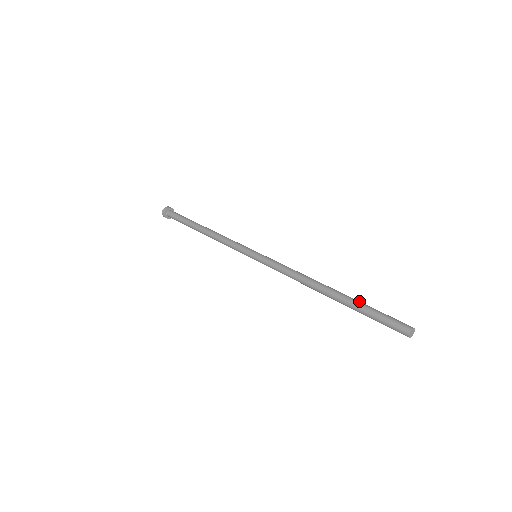
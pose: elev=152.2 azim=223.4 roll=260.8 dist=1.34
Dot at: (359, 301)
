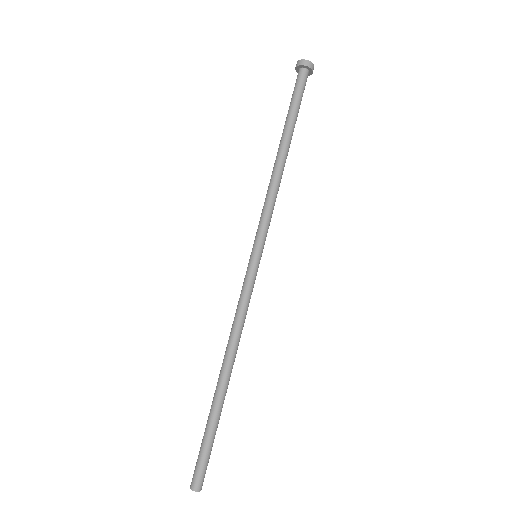
Dot at: occluded
